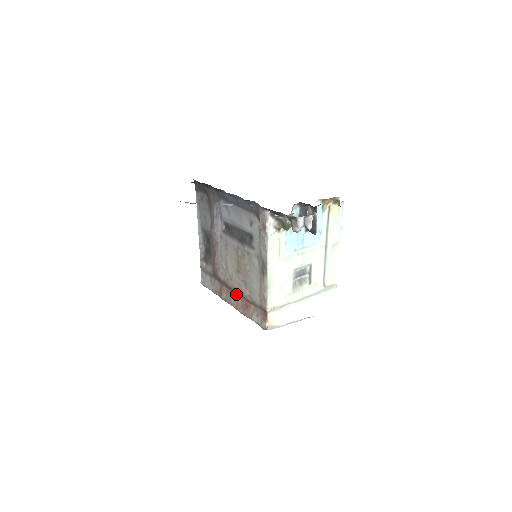
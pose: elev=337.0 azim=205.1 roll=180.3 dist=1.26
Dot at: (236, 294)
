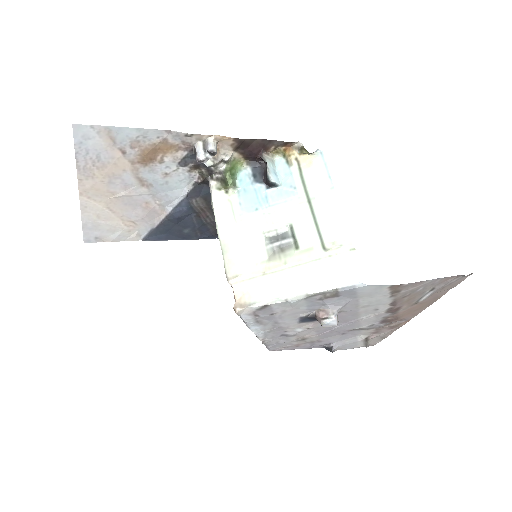
Dot at: occluded
